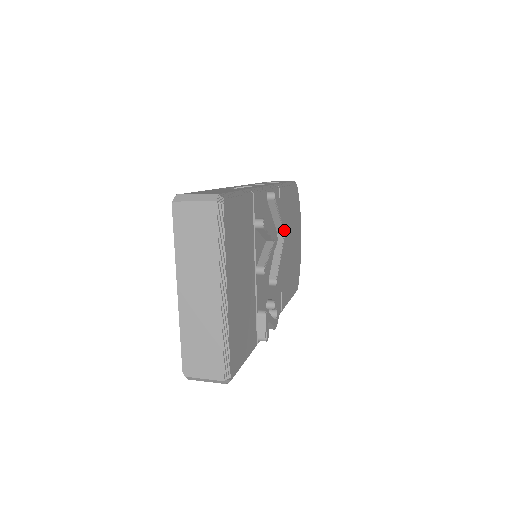
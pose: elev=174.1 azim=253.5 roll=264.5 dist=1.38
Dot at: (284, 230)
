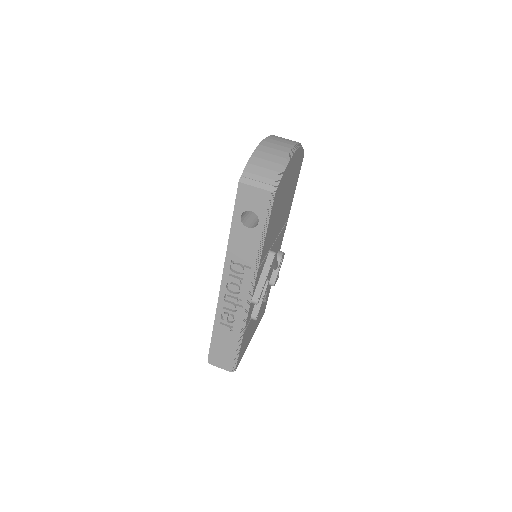
Dot at: (272, 263)
